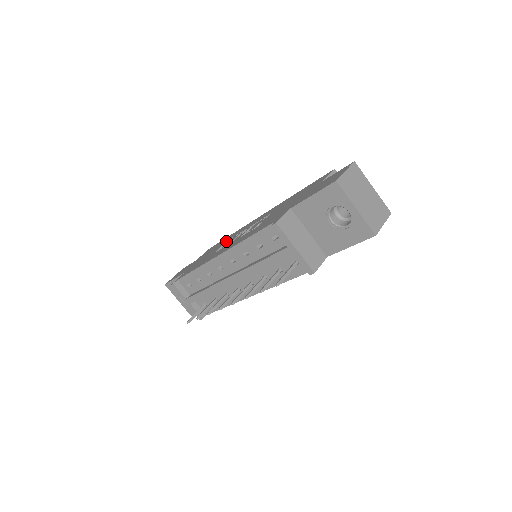
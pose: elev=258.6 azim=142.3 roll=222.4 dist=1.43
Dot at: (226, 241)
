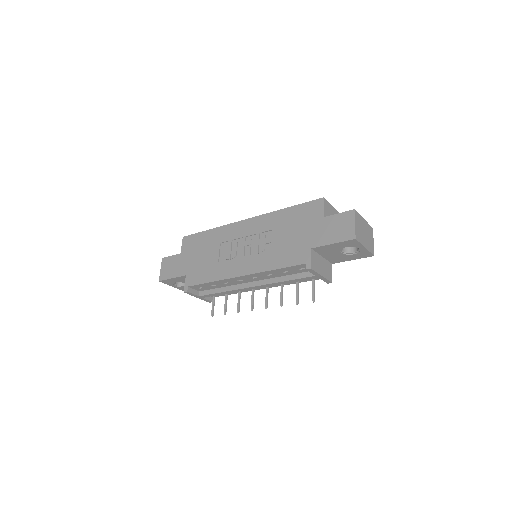
Dot at: (219, 244)
